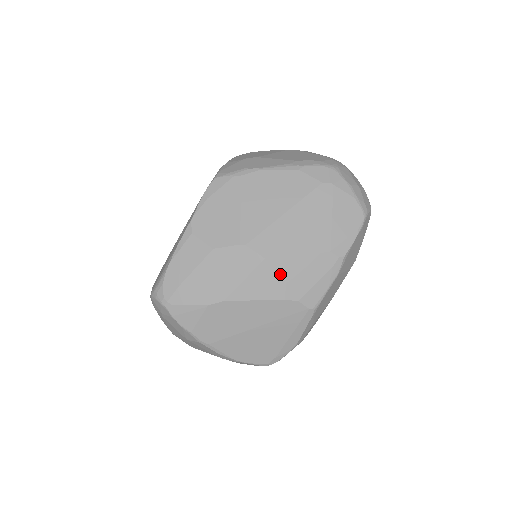
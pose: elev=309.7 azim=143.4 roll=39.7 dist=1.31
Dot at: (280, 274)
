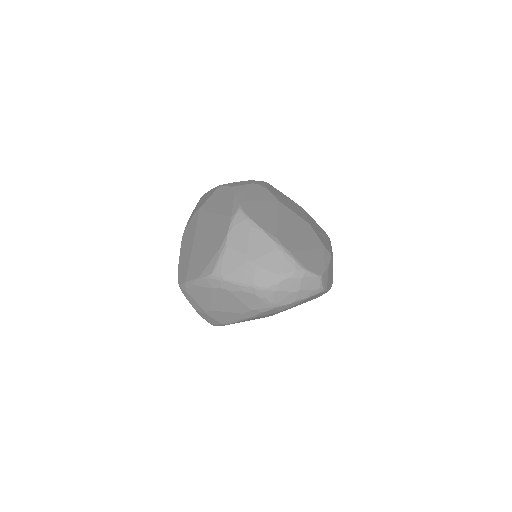
Dot at: occluded
